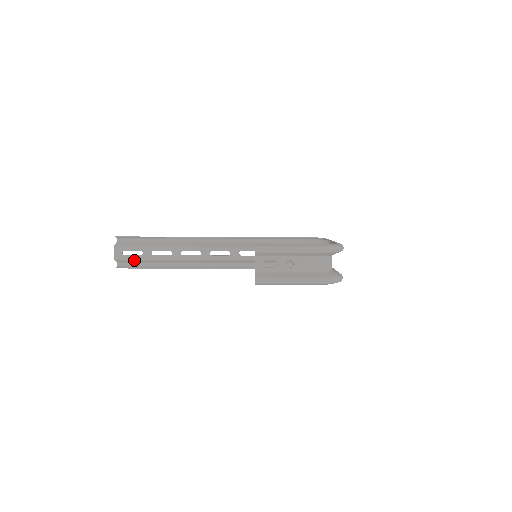
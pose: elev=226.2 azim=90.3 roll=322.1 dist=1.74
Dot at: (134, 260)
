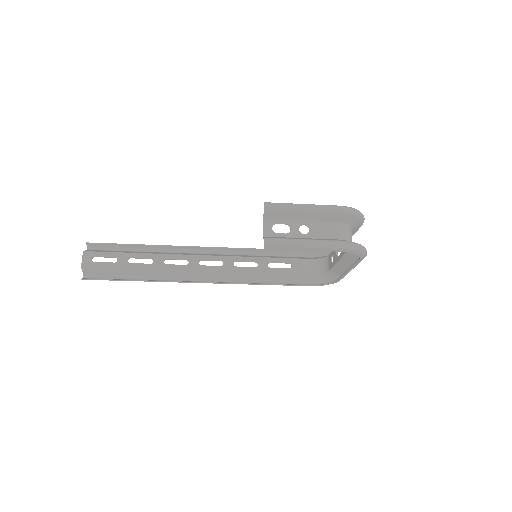
Dot at: (105, 269)
